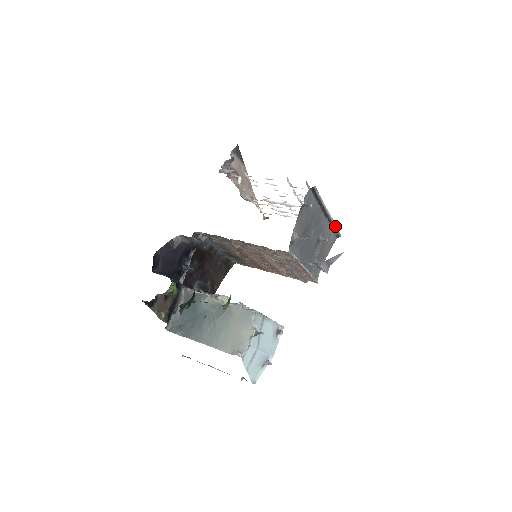
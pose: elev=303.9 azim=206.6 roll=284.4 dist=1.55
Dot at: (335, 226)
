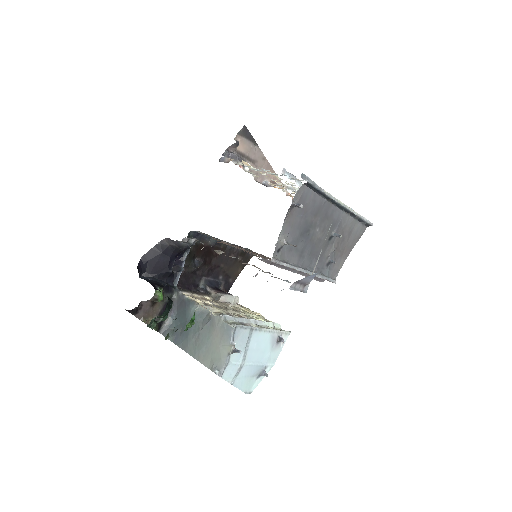
Dot at: (359, 216)
